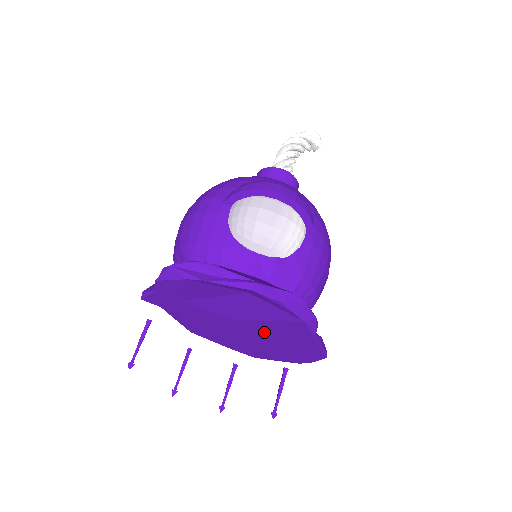
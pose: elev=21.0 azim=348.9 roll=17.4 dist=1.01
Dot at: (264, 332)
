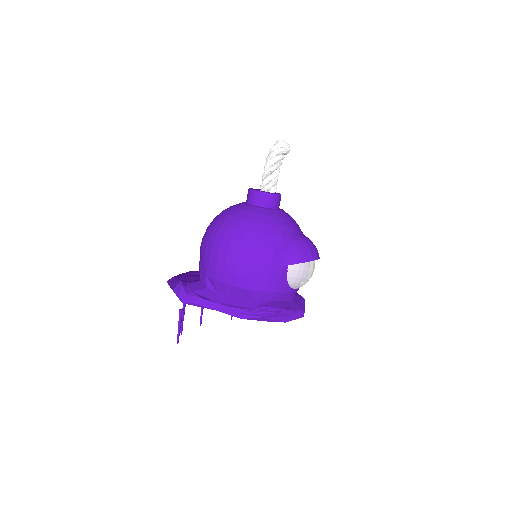
Dot at: occluded
